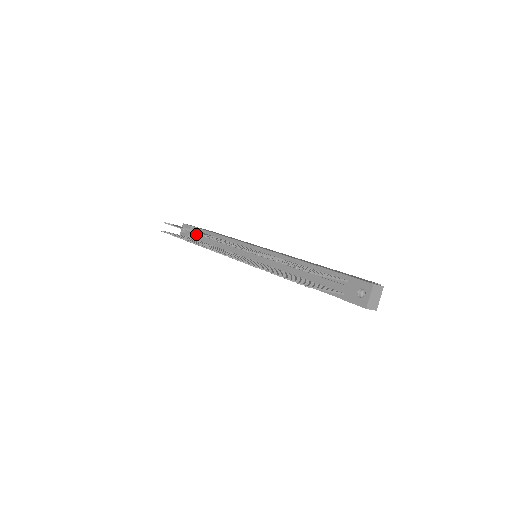
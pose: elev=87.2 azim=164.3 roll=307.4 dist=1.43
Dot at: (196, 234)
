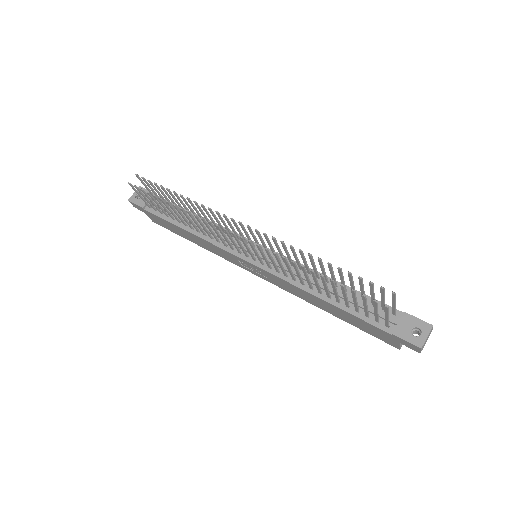
Dot at: occluded
